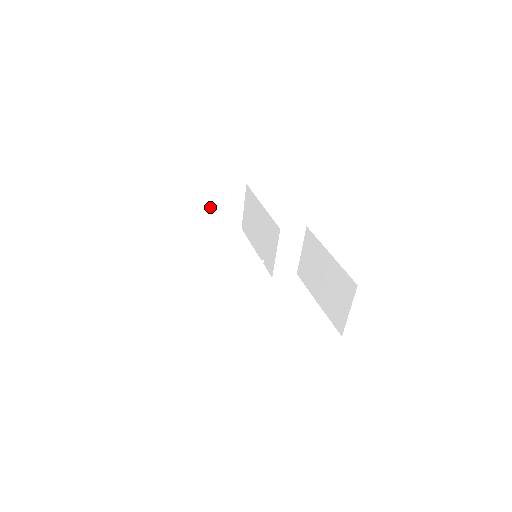
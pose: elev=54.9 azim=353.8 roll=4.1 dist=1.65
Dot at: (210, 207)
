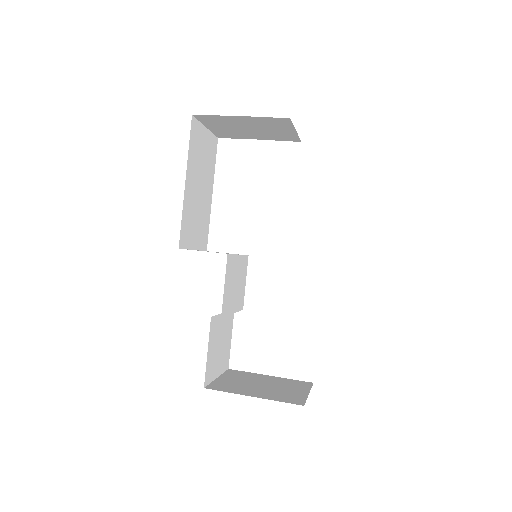
Dot at: (243, 127)
